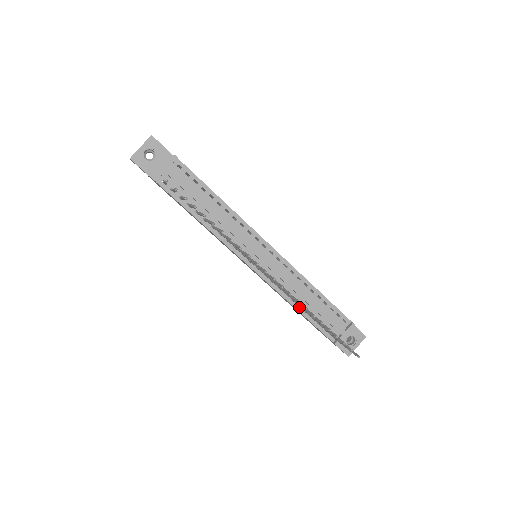
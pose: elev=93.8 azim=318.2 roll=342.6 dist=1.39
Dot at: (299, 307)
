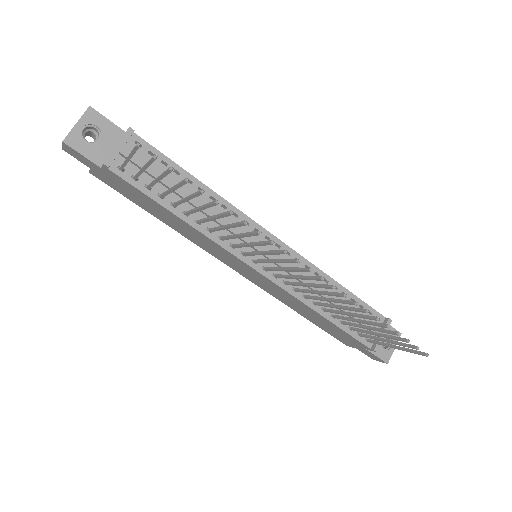
Dot at: (324, 312)
